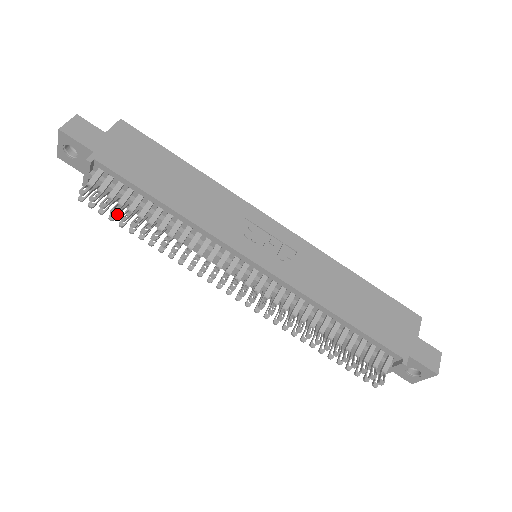
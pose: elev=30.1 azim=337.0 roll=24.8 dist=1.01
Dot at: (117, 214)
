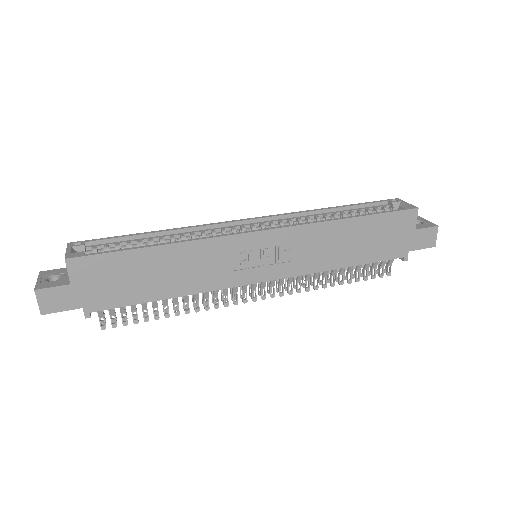
Dot at: (136, 313)
